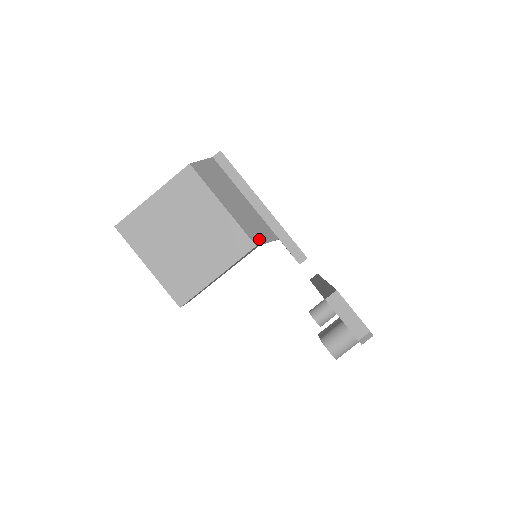
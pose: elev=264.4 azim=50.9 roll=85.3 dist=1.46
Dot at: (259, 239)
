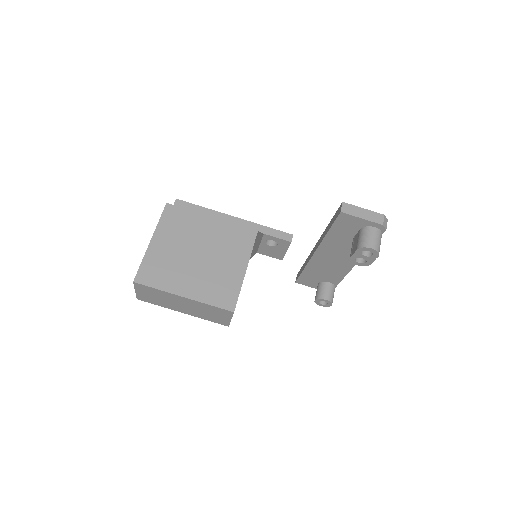
Dot at: occluded
